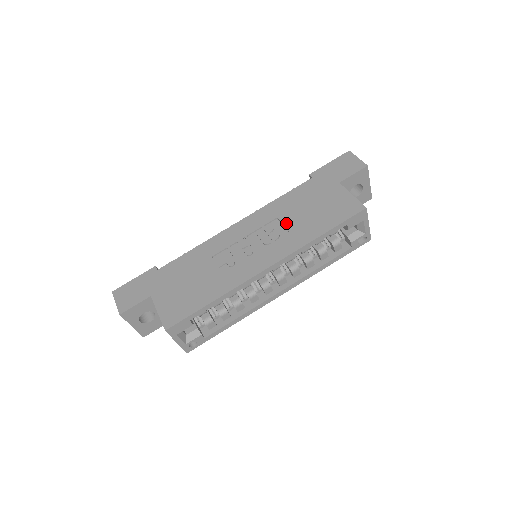
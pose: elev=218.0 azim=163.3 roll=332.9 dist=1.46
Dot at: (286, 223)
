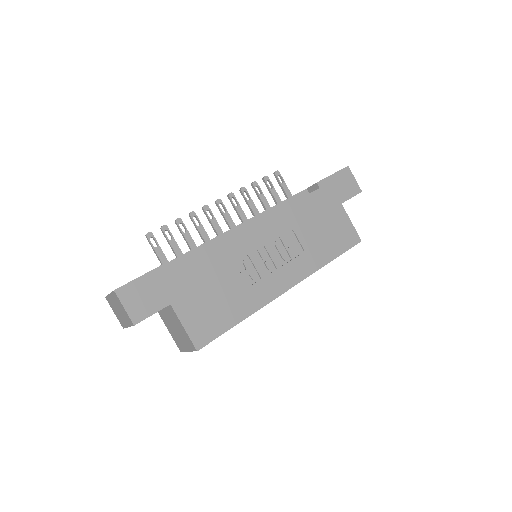
Dot at: (301, 239)
